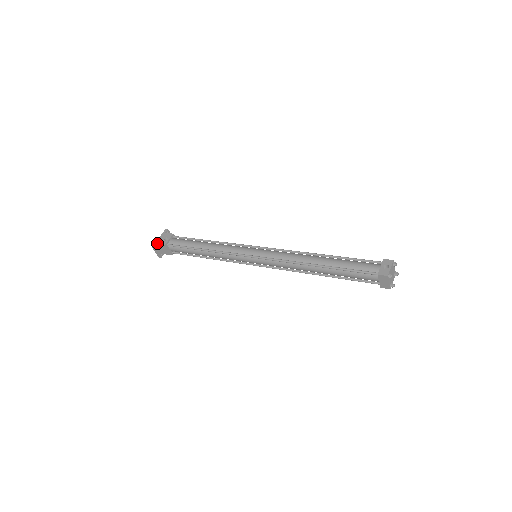
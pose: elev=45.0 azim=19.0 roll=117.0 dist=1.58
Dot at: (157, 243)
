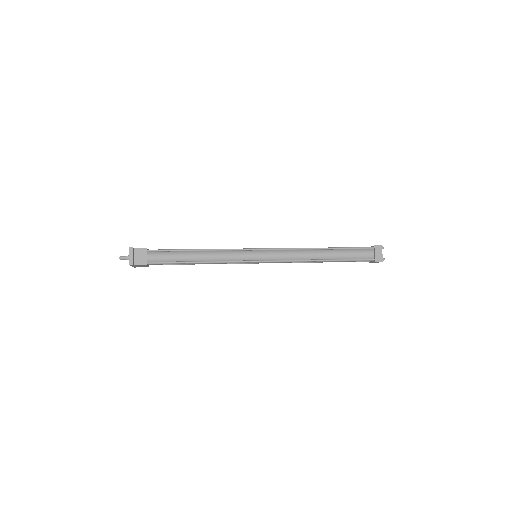
Dot at: (134, 248)
